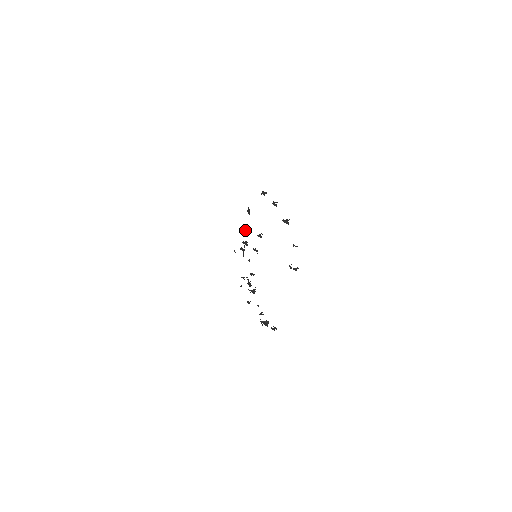
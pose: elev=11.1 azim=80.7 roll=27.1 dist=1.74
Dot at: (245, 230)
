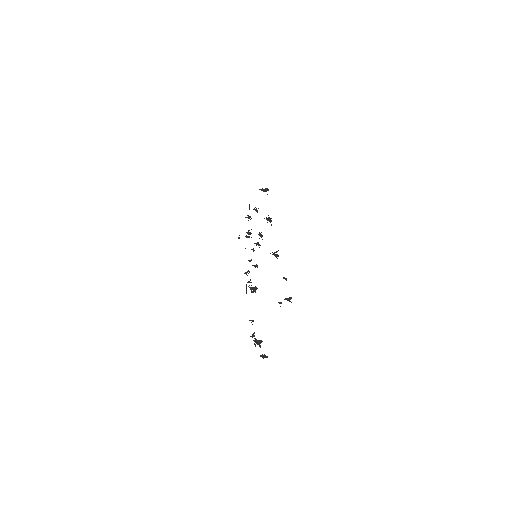
Dot at: occluded
